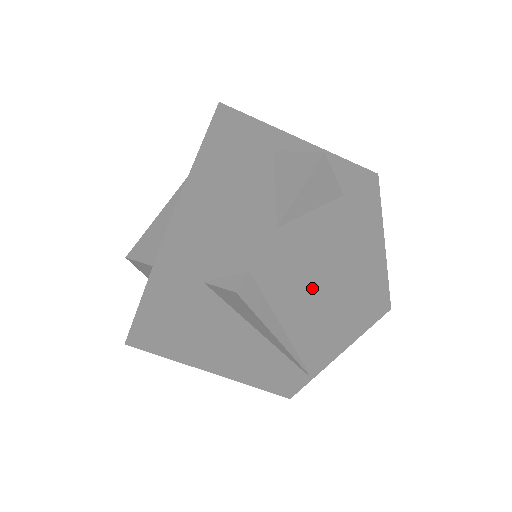
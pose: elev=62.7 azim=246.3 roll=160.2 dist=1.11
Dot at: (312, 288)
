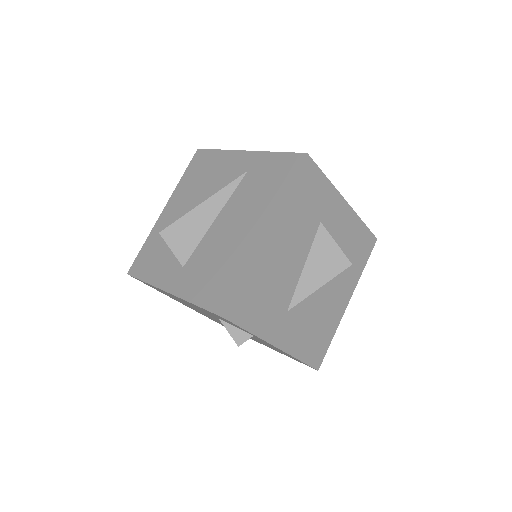
Dot at: (284, 352)
